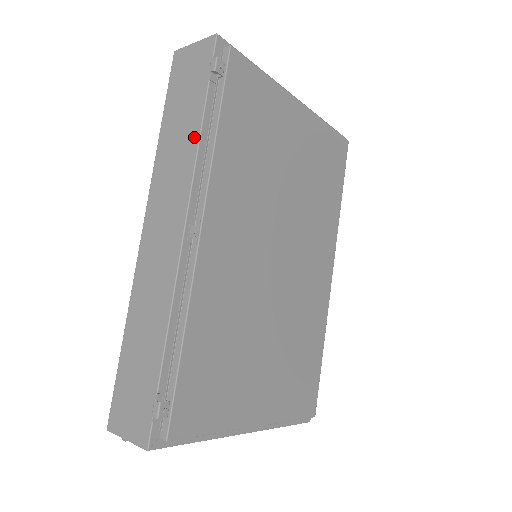
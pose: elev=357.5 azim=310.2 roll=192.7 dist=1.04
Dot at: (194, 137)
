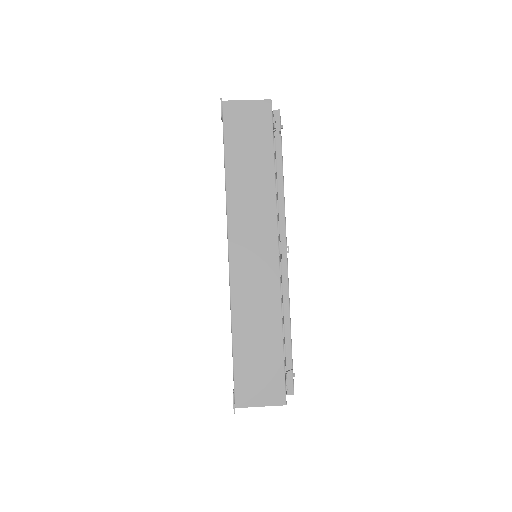
Dot at: (270, 180)
